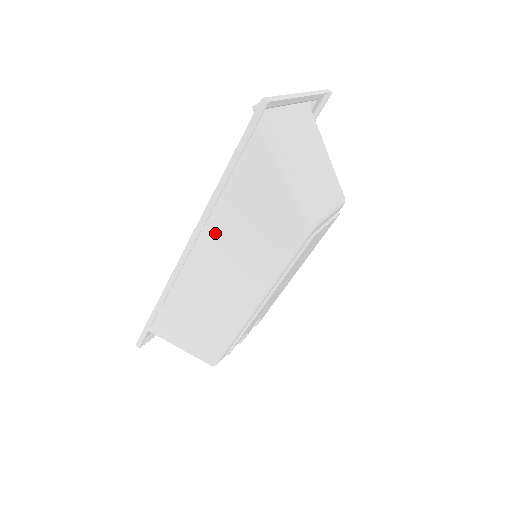
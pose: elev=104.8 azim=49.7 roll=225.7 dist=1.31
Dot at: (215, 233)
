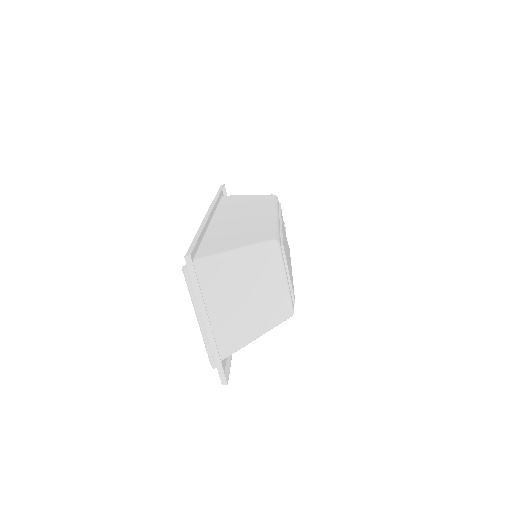
Dot at: occluded
